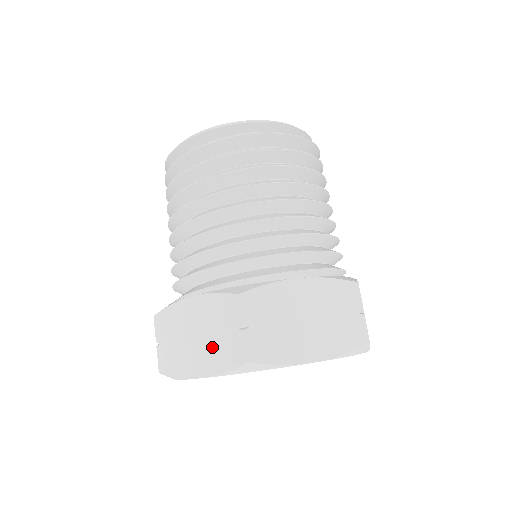
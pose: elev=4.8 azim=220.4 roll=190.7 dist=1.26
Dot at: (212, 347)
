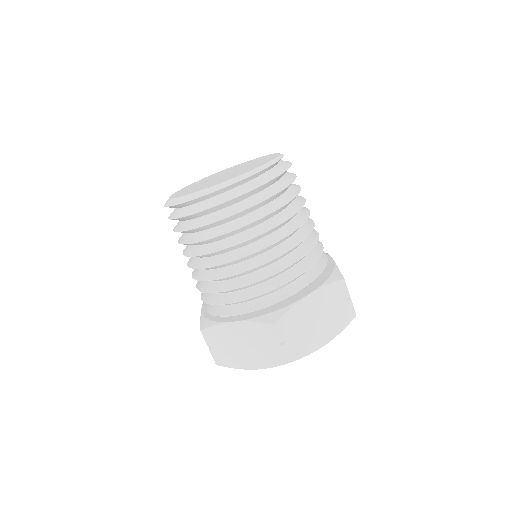
Dot at: (259, 353)
